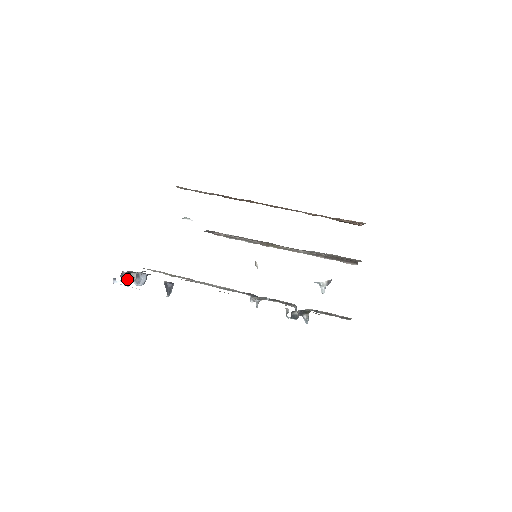
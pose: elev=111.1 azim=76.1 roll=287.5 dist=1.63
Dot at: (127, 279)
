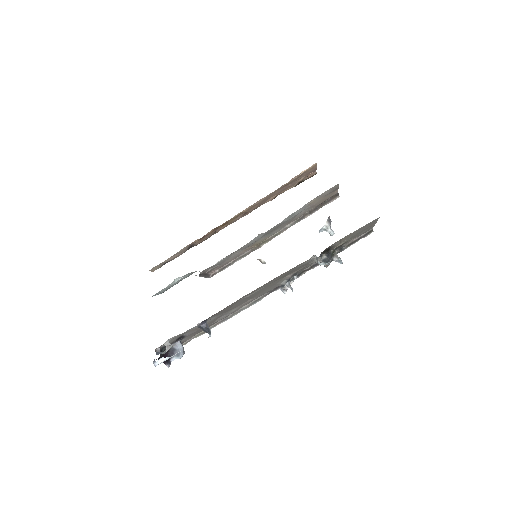
Dot at: (164, 352)
